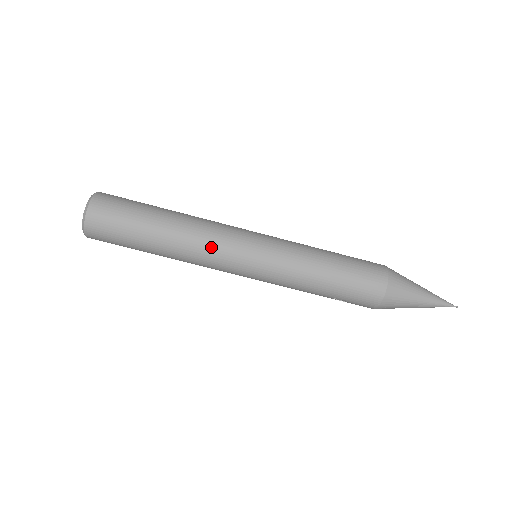
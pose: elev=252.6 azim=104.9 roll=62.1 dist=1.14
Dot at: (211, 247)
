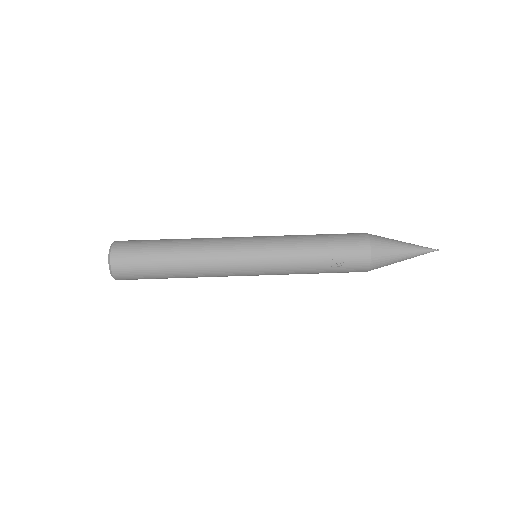
Dot at: (216, 242)
